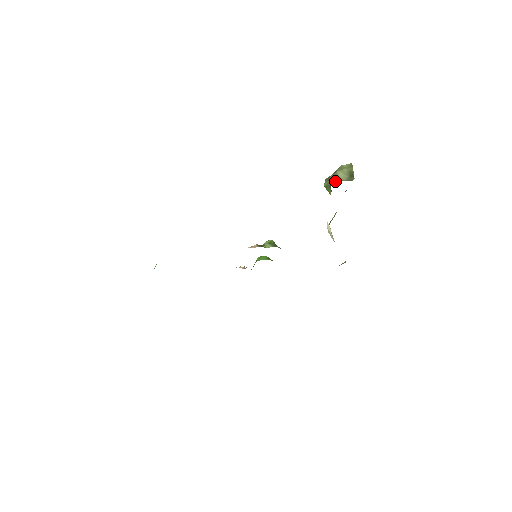
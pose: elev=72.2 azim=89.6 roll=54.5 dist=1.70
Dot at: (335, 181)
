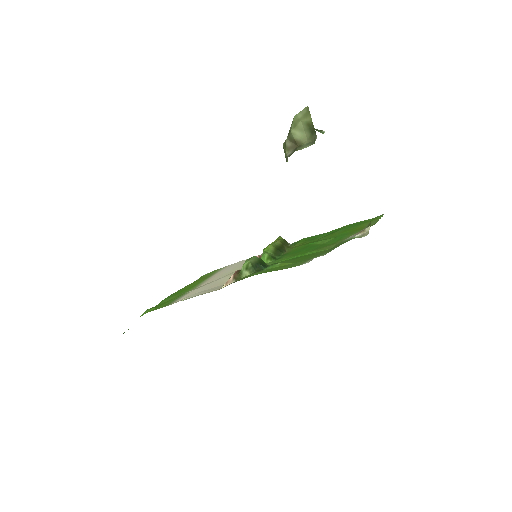
Dot at: (293, 149)
